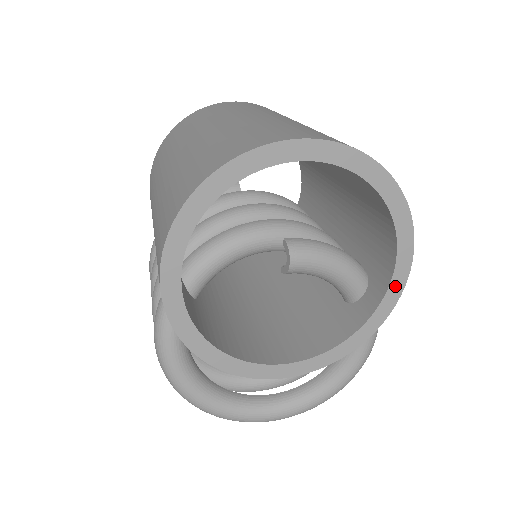
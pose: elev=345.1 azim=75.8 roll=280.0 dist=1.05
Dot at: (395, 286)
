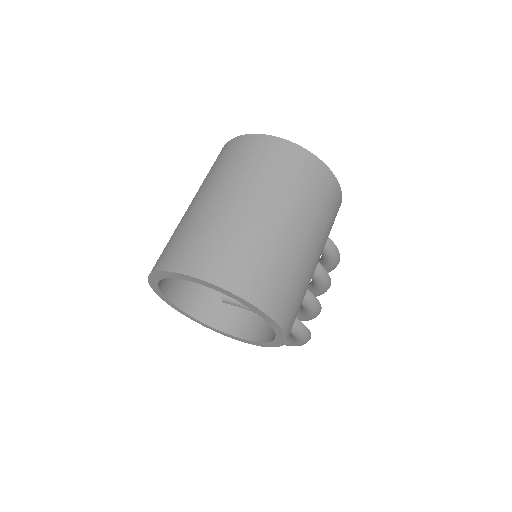
Dot at: (280, 338)
